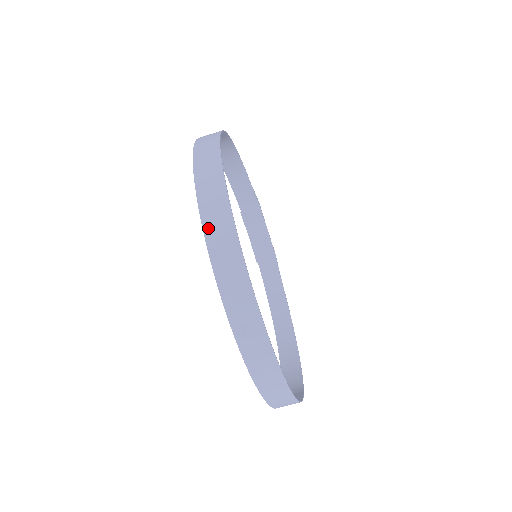
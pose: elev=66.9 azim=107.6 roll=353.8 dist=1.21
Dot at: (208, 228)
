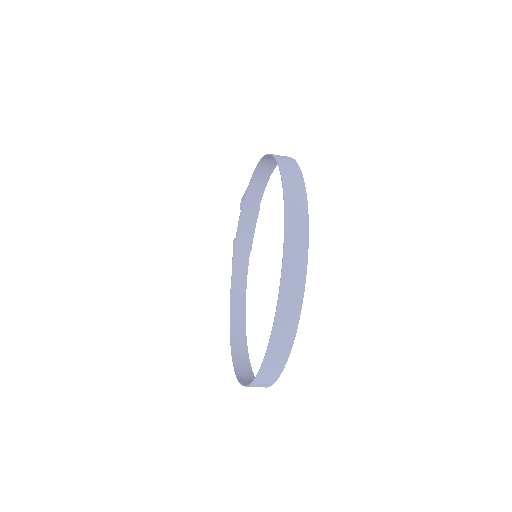
Dot at: (287, 254)
